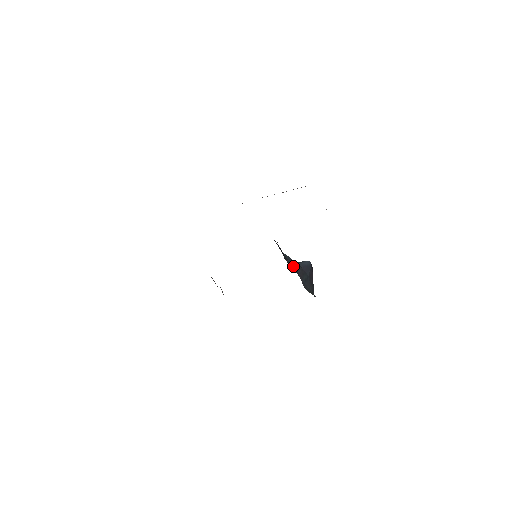
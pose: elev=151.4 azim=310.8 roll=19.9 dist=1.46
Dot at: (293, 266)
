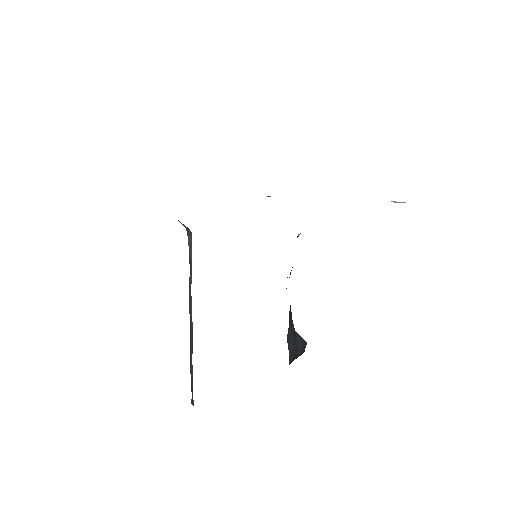
Dot at: (290, 308)
